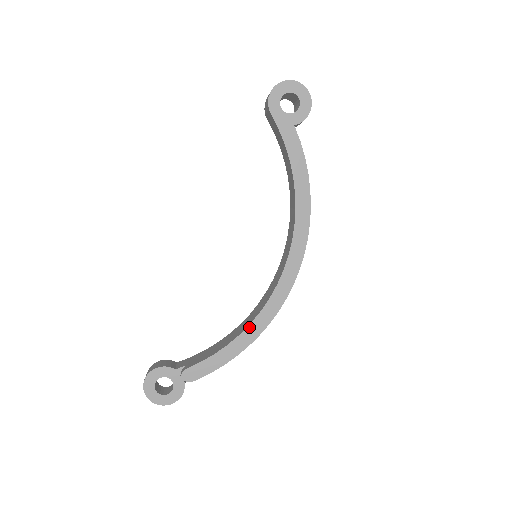
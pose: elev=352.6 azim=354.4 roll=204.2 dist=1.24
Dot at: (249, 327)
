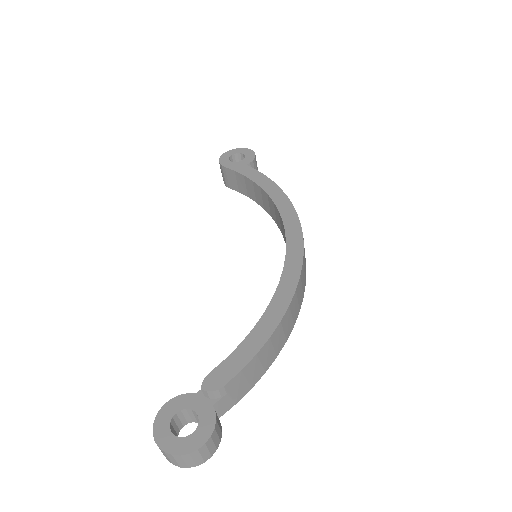
Dot at: (272, 301)
